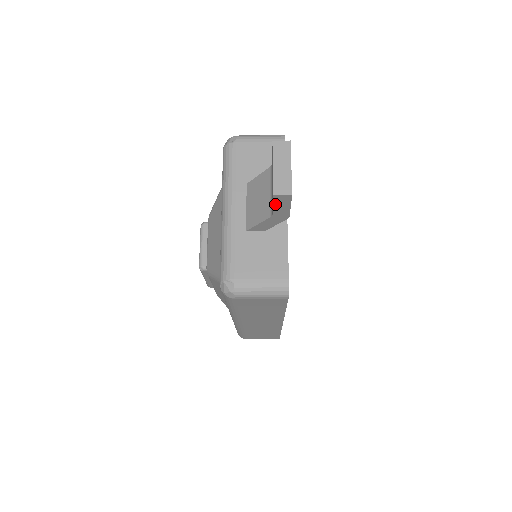
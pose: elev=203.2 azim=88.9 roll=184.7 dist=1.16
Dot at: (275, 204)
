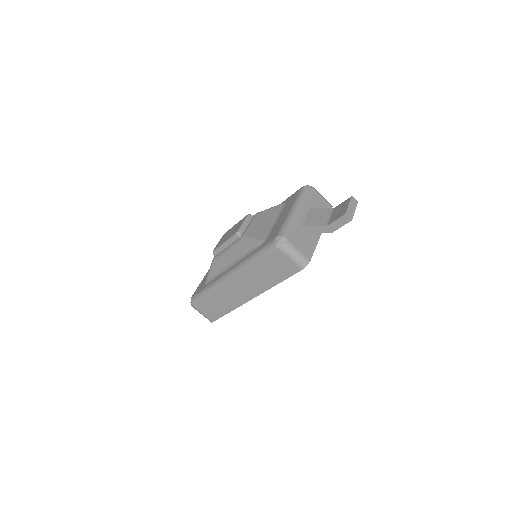
Dot at: (338, 220)
